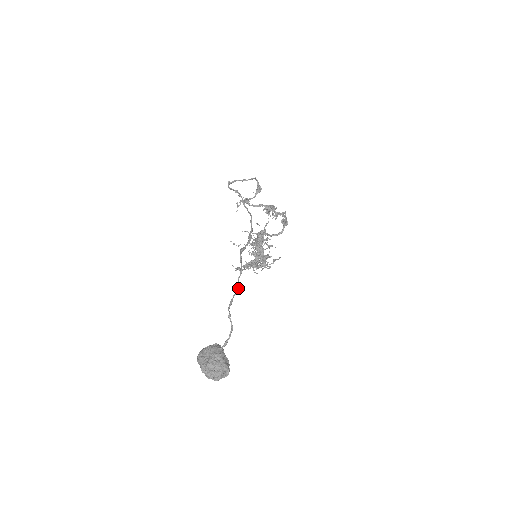
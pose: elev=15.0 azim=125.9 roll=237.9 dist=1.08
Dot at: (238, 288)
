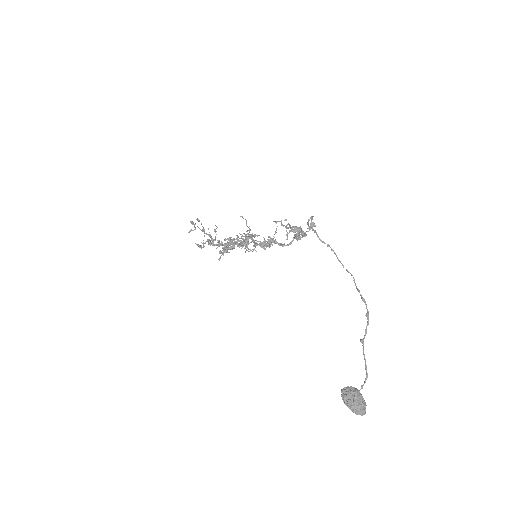
Dot at: (363, 343)
